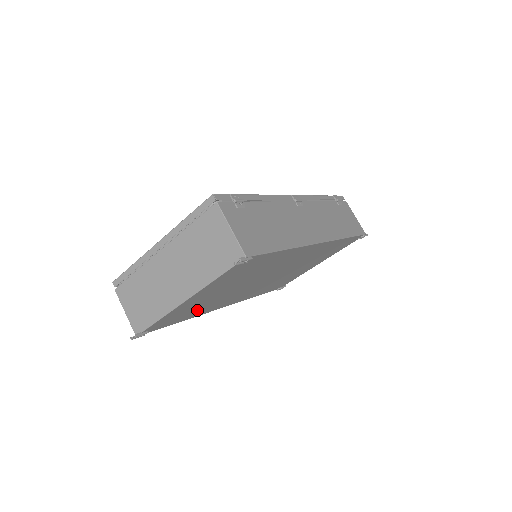
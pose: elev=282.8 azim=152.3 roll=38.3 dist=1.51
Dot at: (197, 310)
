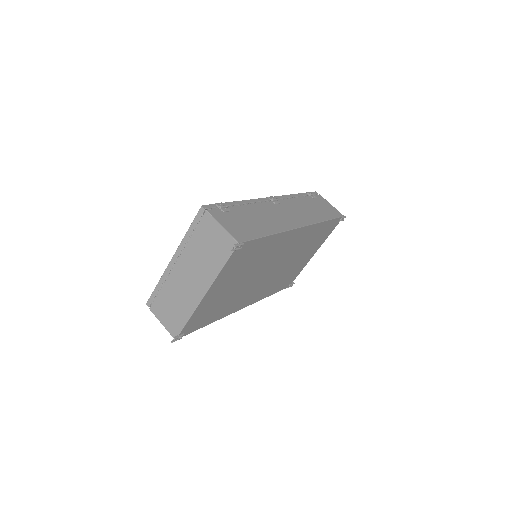
Dot at: (219, 310)
